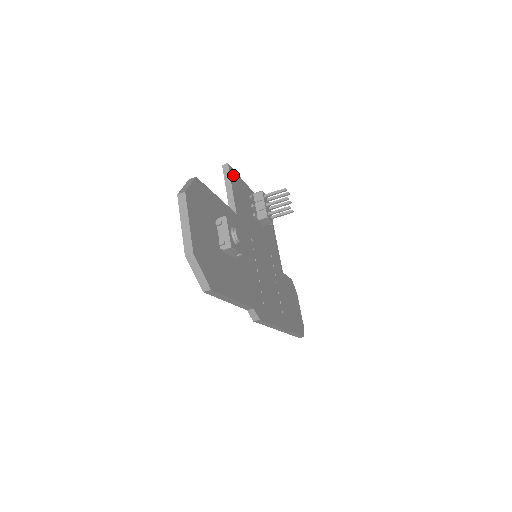
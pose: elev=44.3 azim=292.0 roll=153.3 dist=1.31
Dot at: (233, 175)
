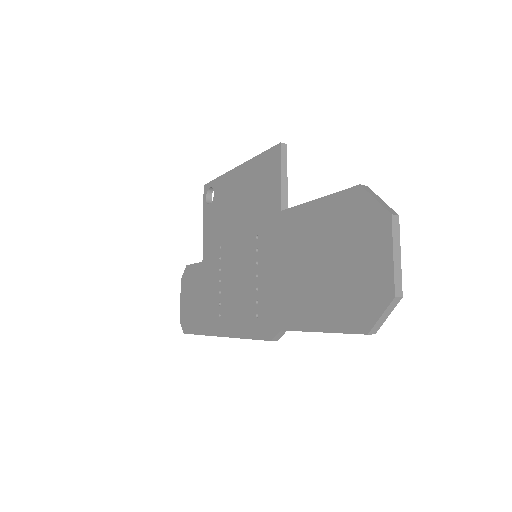
Dot at: occluded
